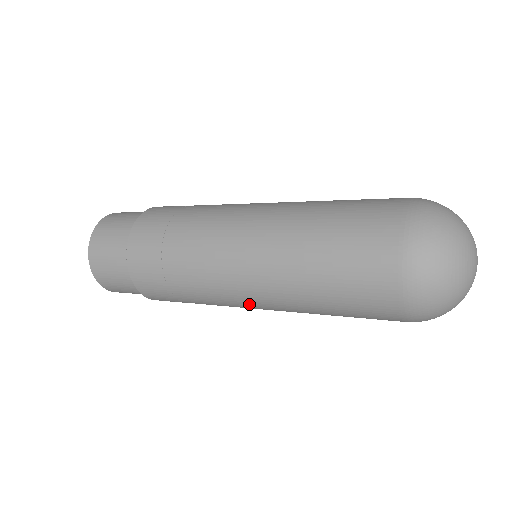
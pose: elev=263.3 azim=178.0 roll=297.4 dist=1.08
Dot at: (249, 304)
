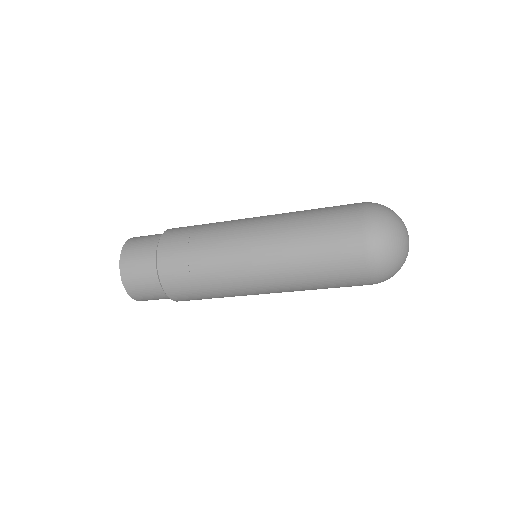
Dot at: (258, 289)
